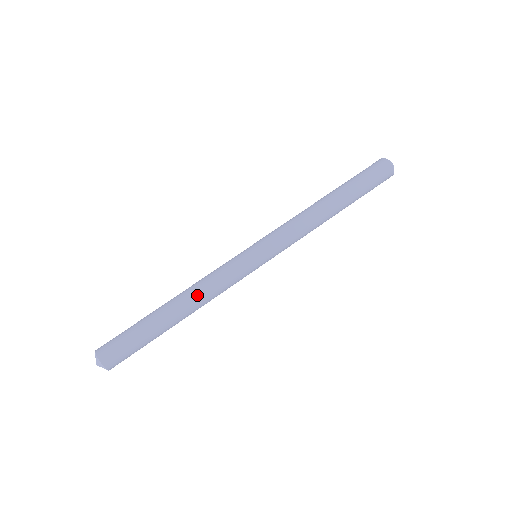
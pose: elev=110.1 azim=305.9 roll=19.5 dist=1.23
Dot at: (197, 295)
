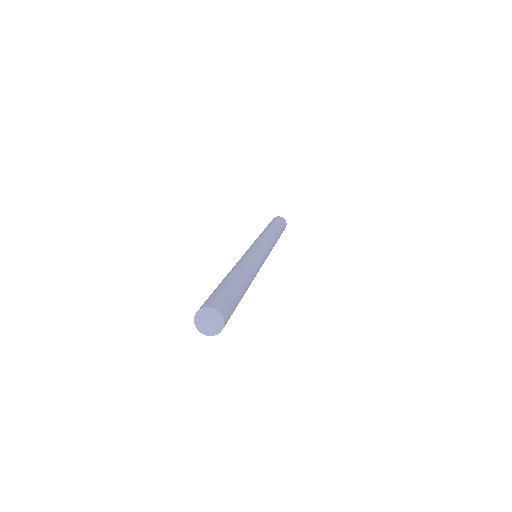
Dot at: (234, 267)
